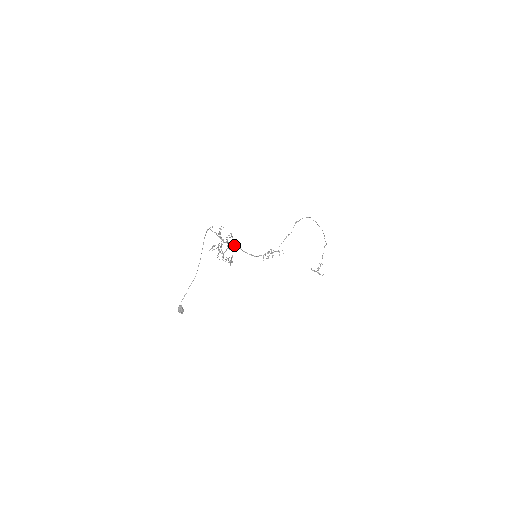
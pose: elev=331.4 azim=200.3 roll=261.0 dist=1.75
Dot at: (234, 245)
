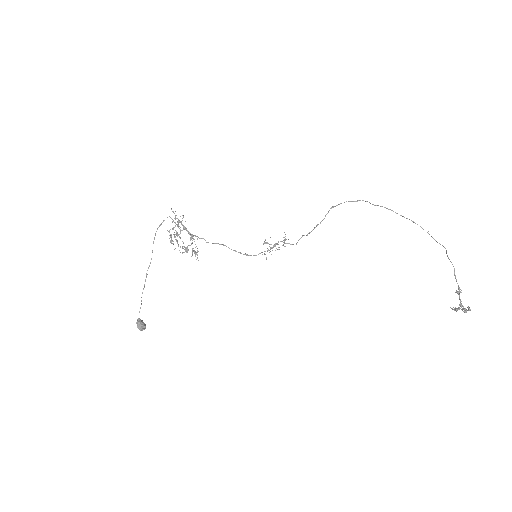
Dot at: (216, 243)
